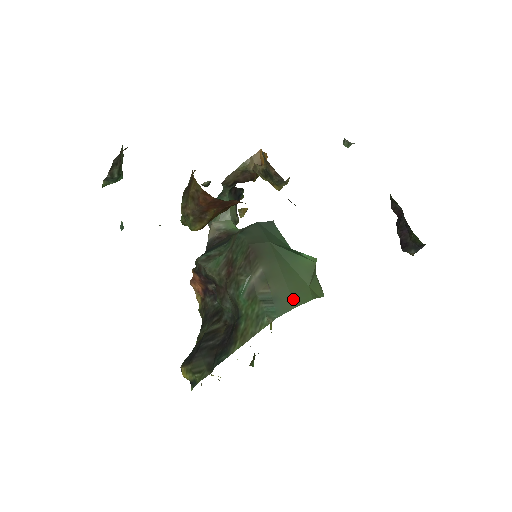
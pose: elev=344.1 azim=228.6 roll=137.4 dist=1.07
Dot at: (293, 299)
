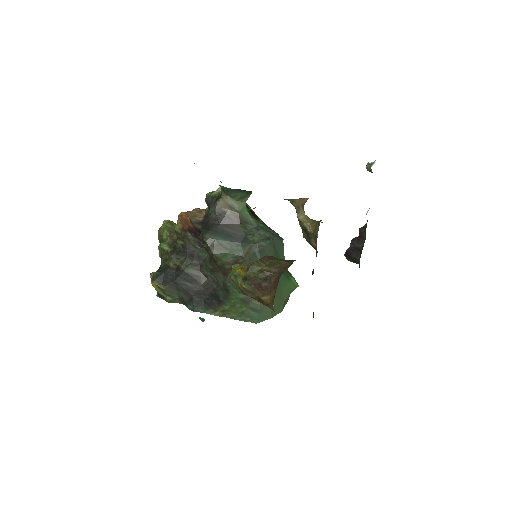
Dot at: (272, 313)
